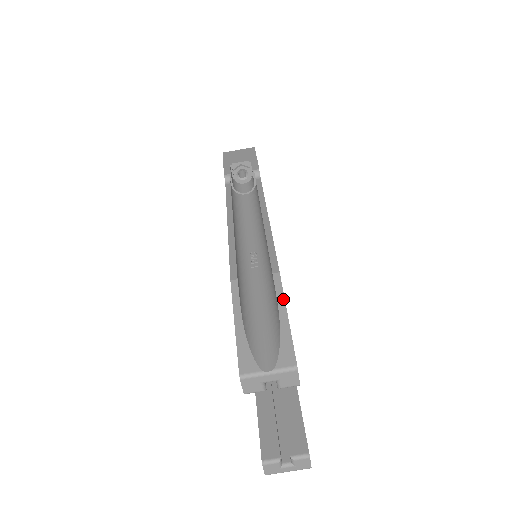
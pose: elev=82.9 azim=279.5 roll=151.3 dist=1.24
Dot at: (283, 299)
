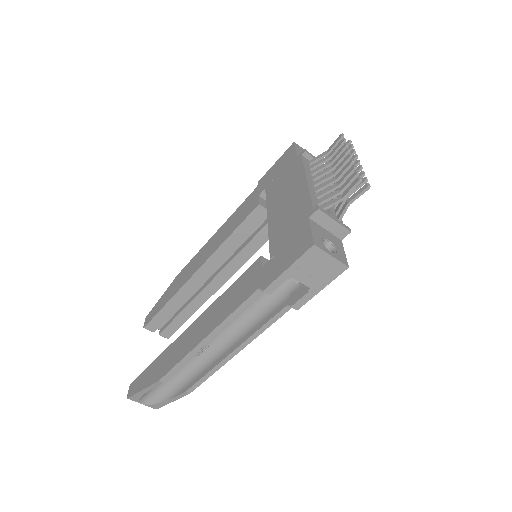
Dot at: (177, 399)
